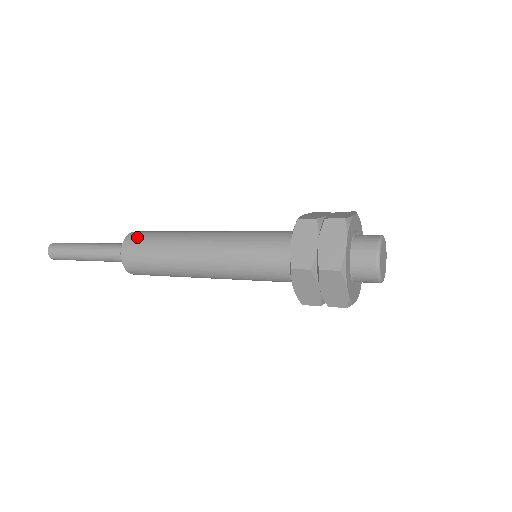
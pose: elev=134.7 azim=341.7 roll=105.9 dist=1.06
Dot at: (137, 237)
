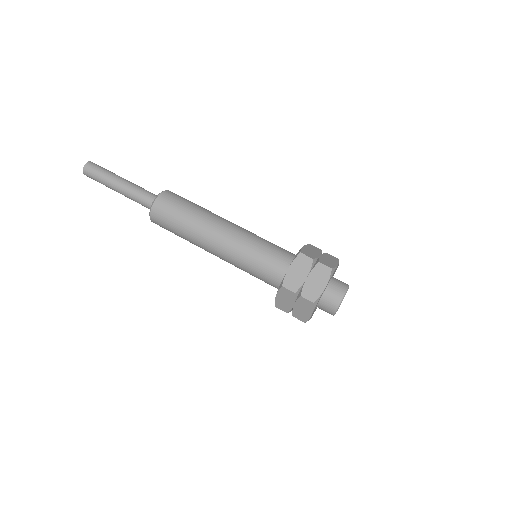
Dot at: occluded
